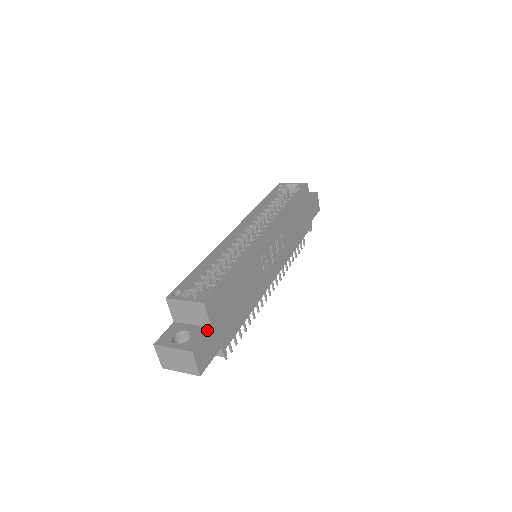
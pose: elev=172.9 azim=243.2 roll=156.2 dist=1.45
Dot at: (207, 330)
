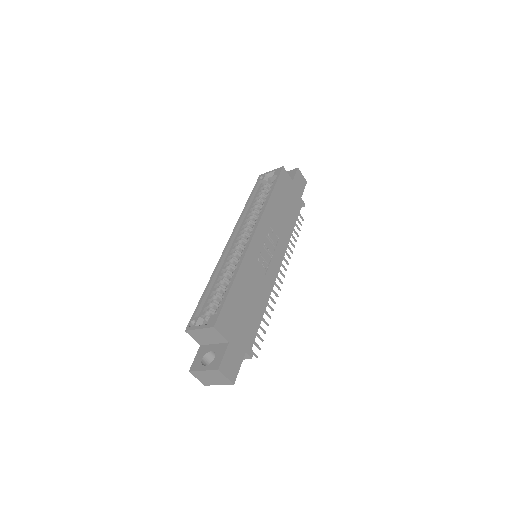
Dot at: (226, 346)
